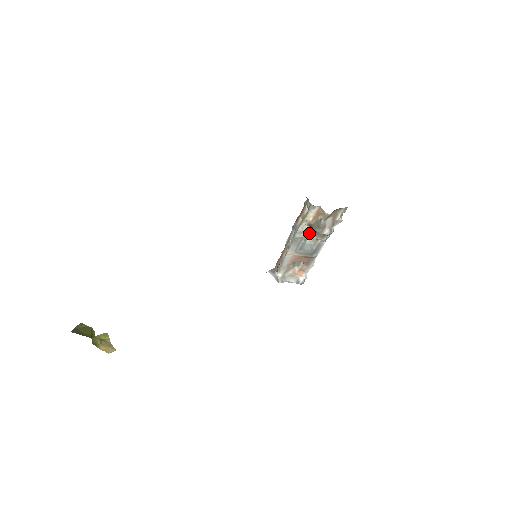
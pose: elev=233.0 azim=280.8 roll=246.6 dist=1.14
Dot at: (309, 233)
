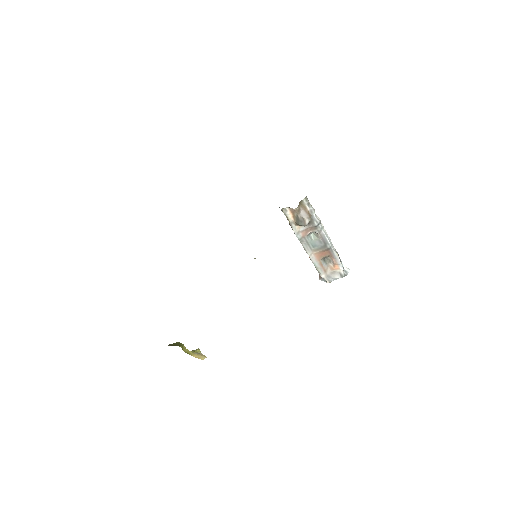
Dot at: (304, 230)
